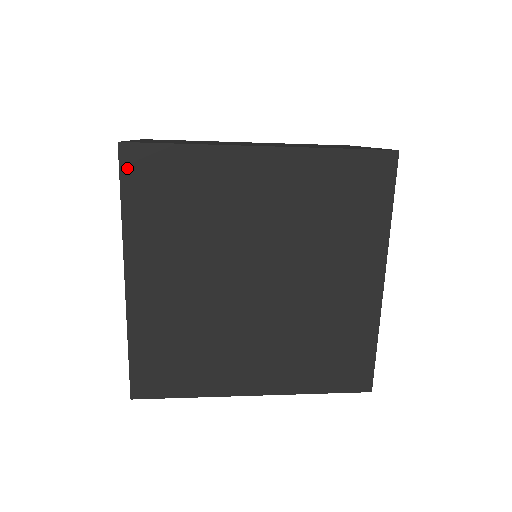
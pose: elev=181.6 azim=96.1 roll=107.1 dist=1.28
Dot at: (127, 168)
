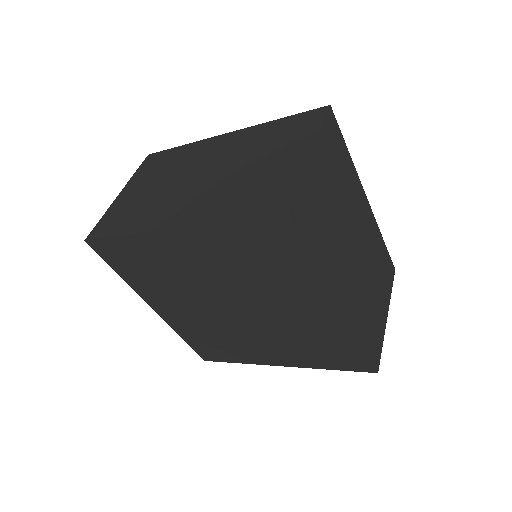
Dot at: (102, 253)
